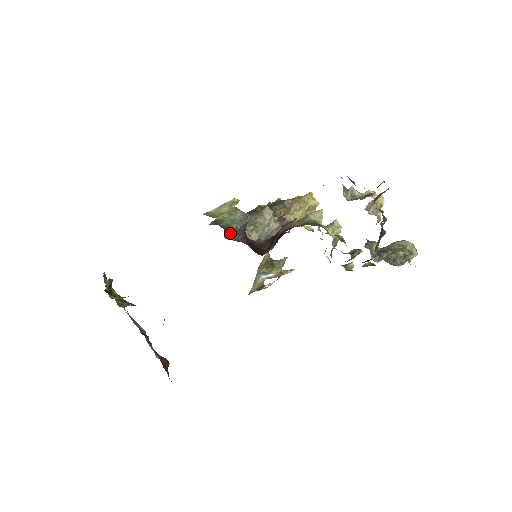
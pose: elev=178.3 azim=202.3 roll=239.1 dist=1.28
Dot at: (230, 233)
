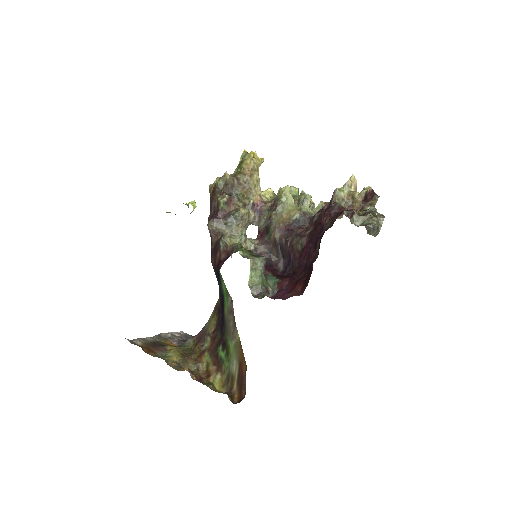
Dot at: (270, 290)
